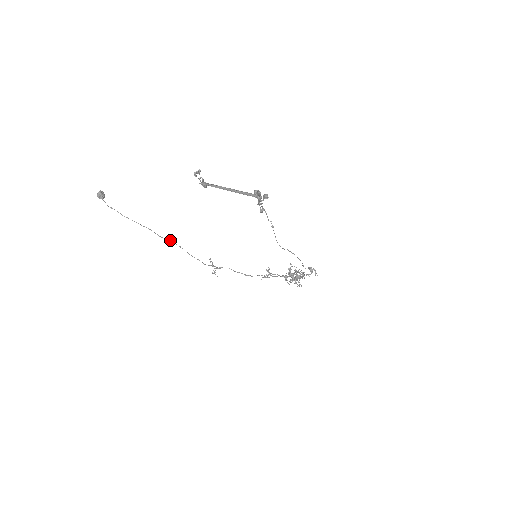
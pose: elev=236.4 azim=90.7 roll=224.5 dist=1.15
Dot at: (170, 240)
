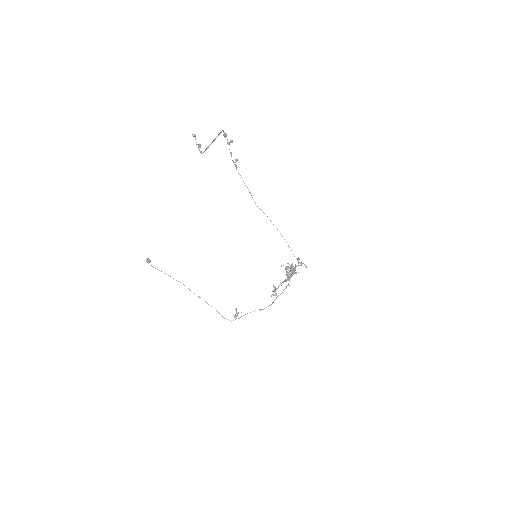
Dot at: (199, 297)
